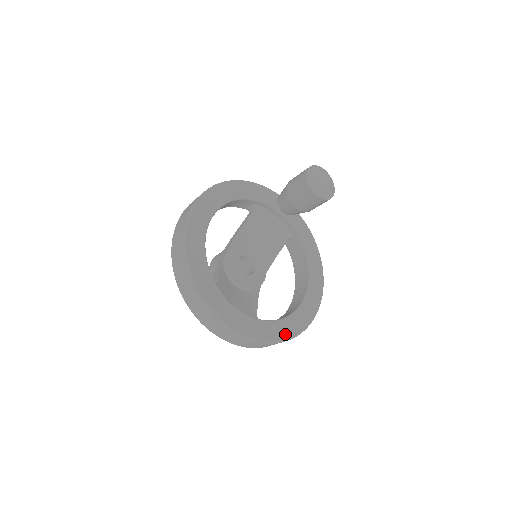
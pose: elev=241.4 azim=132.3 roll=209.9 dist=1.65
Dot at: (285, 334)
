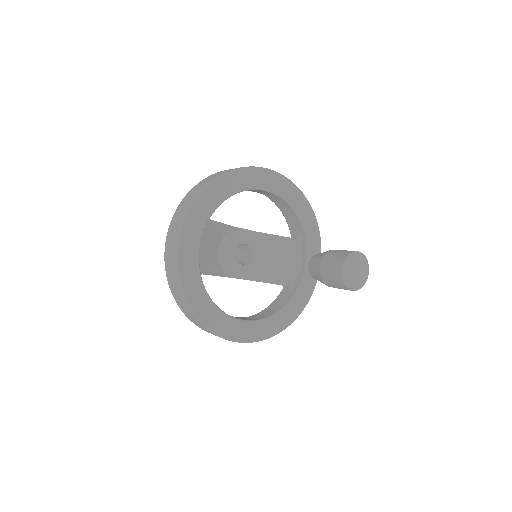
Dot at: (198, 308)
